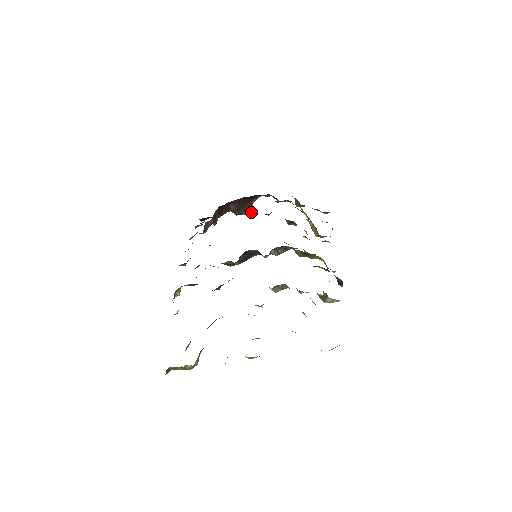
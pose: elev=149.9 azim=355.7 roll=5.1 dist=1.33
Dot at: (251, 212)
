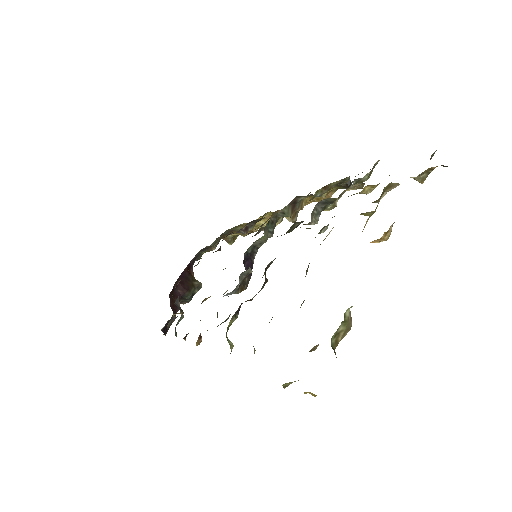
Dot at: (200, 284)
